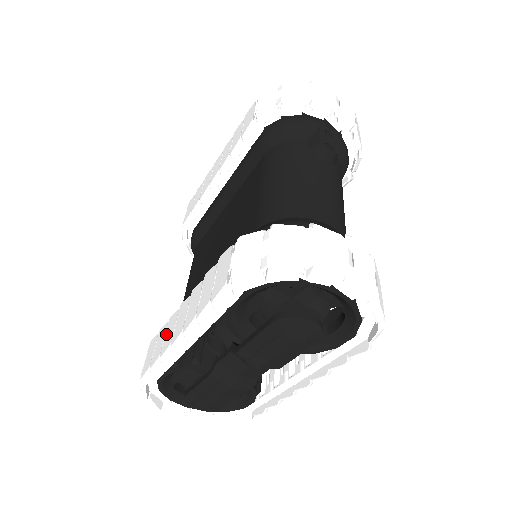
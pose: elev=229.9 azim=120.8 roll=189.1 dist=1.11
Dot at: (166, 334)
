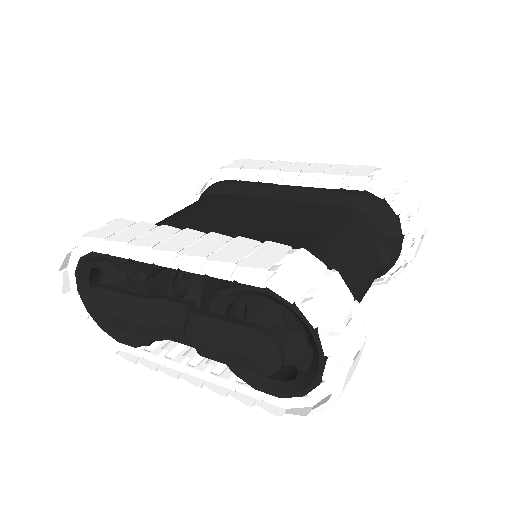
Dot at: (150, 233)
